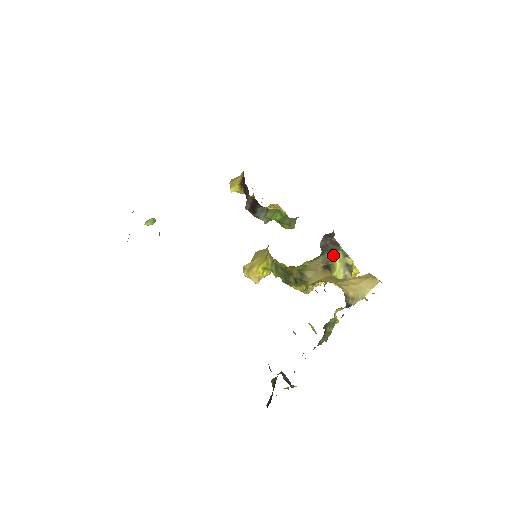
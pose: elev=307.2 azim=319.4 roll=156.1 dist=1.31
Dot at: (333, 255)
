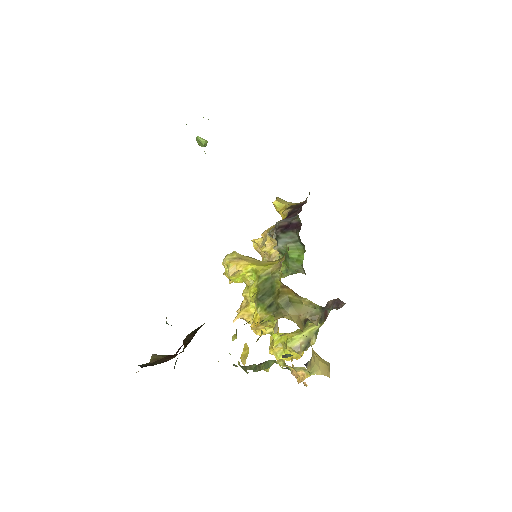
Dot at: occluded
